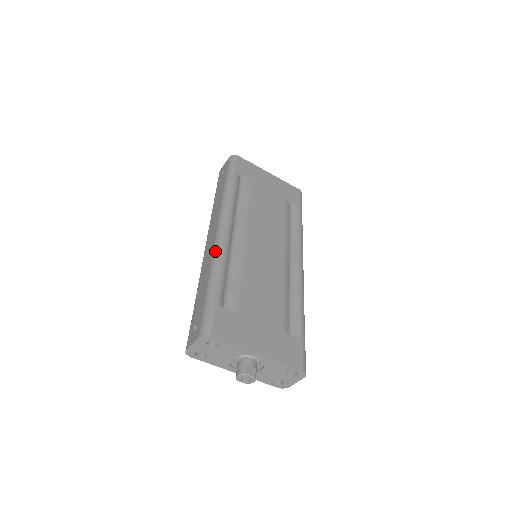
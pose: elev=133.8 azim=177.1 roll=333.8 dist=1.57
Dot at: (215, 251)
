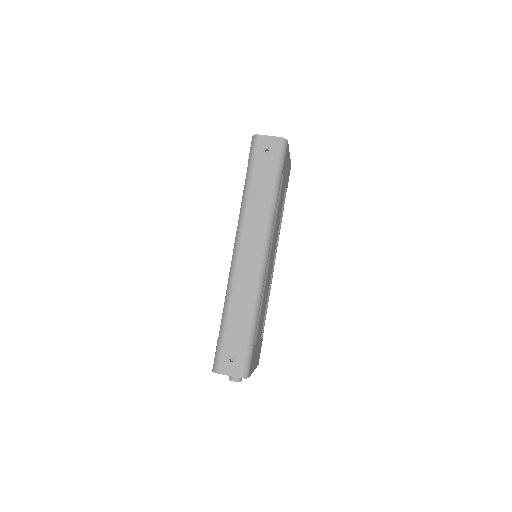
Dot at: (259, 286)
